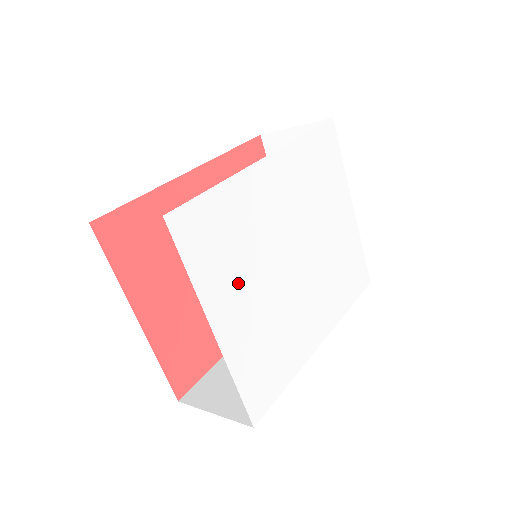
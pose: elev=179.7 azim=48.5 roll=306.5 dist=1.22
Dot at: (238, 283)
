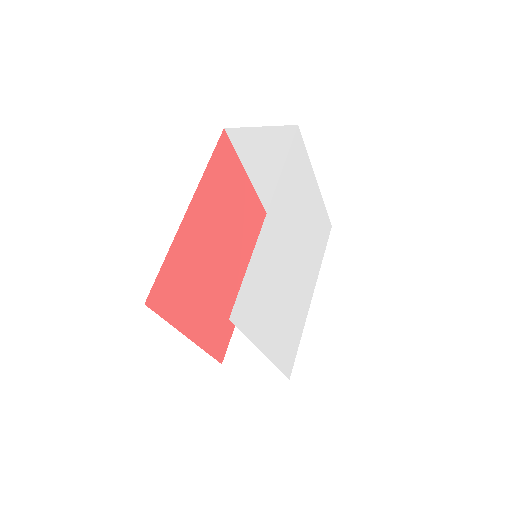
Dot at: (269, 313)
